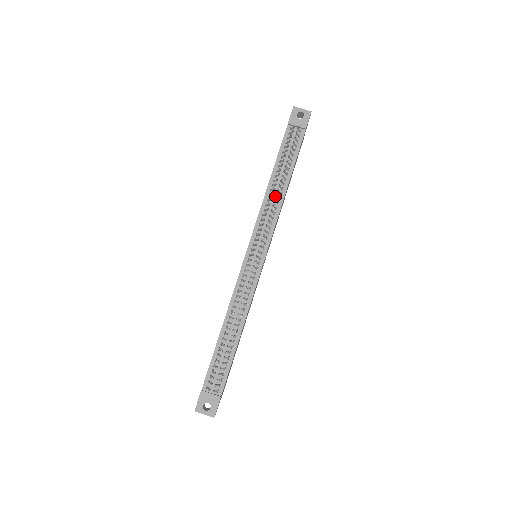
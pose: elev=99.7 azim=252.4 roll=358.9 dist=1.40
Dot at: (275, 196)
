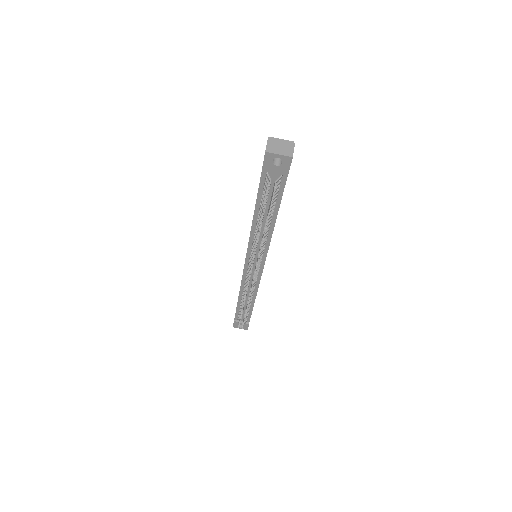
Dot at: (262, 231)
